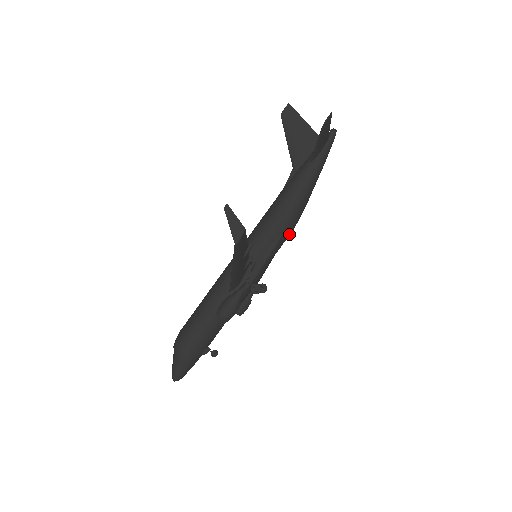
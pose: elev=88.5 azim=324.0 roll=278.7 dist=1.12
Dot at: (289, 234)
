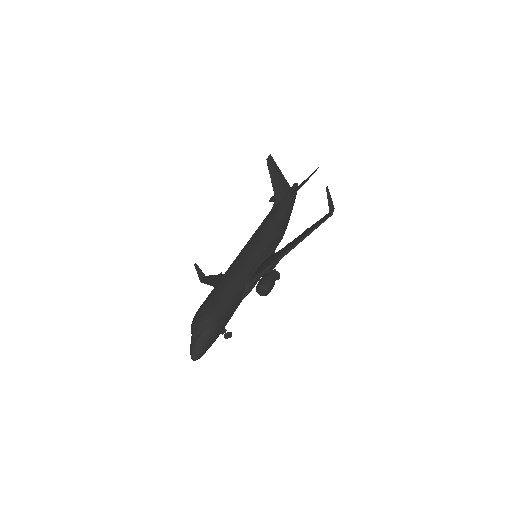
Dot at: occluded
